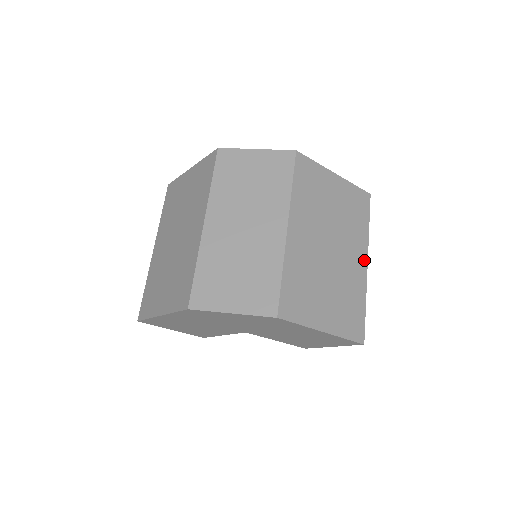
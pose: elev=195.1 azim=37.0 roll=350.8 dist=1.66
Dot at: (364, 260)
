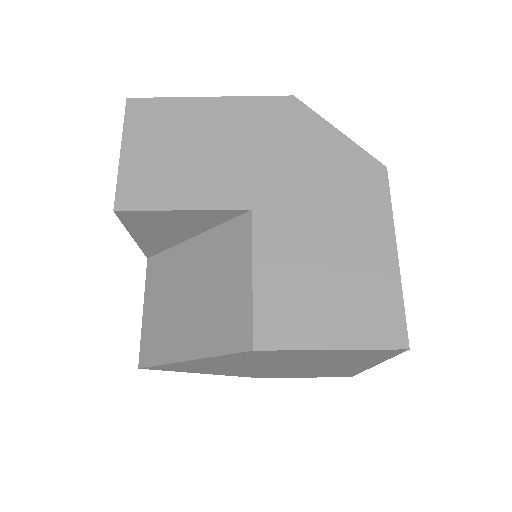
Dot at: occluded
